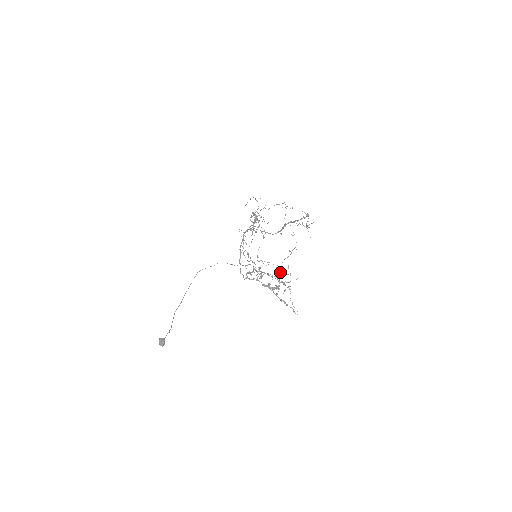
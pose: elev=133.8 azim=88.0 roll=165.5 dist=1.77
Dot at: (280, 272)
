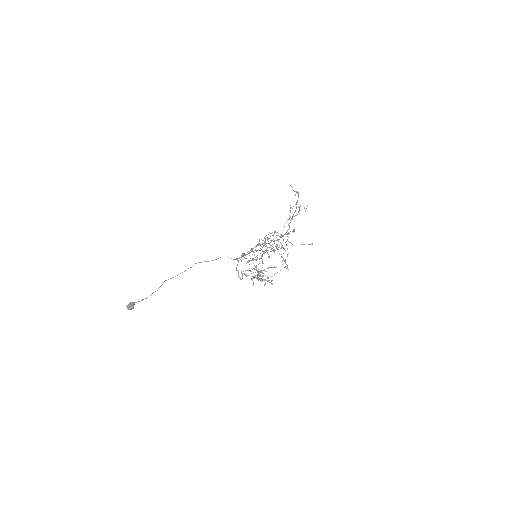
Dot at: (262, 244)
